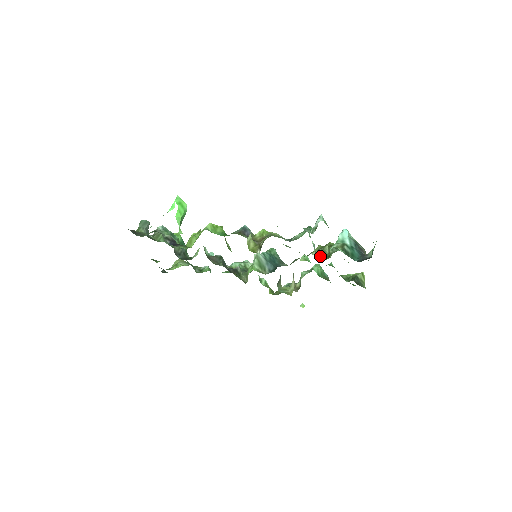
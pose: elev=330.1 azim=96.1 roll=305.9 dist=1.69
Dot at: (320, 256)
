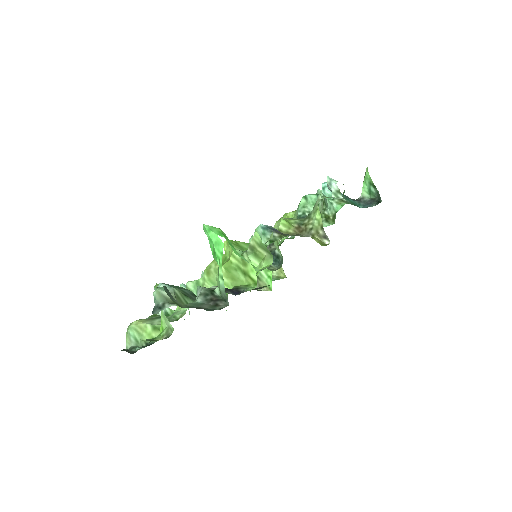
Dot at: occluded
